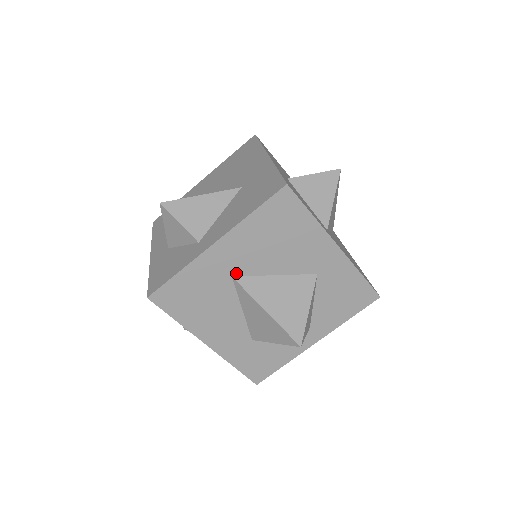
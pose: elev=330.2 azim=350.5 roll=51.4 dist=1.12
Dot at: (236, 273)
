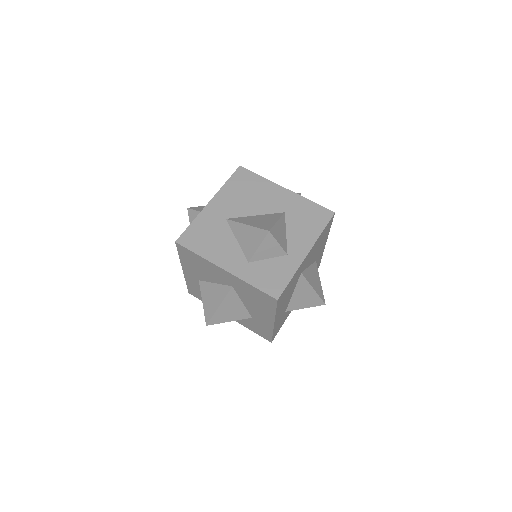
Dot at: (303, 270)
